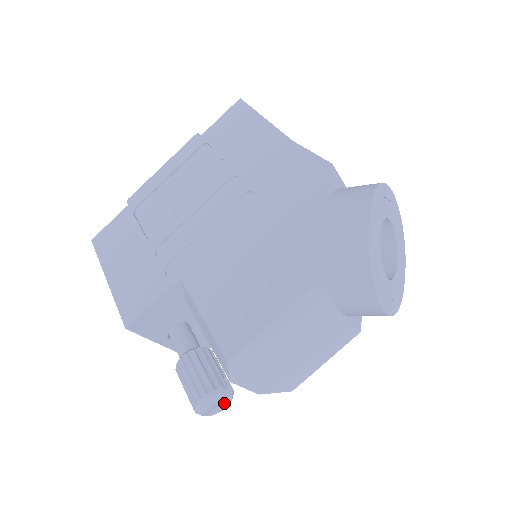
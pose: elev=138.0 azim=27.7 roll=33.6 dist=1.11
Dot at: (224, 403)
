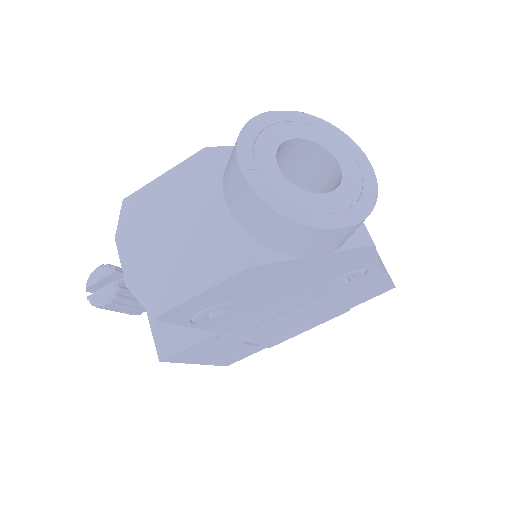
Dot at: (106, 291)
